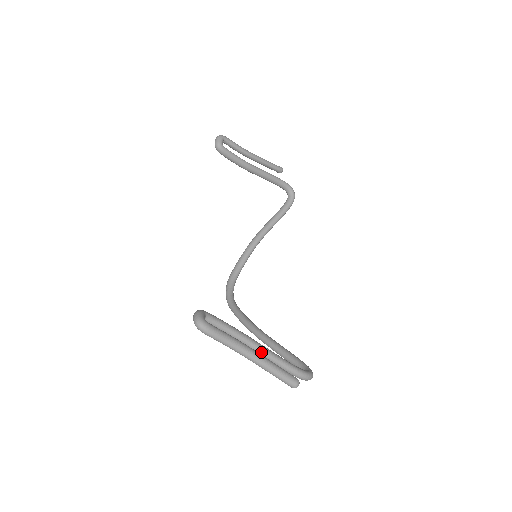
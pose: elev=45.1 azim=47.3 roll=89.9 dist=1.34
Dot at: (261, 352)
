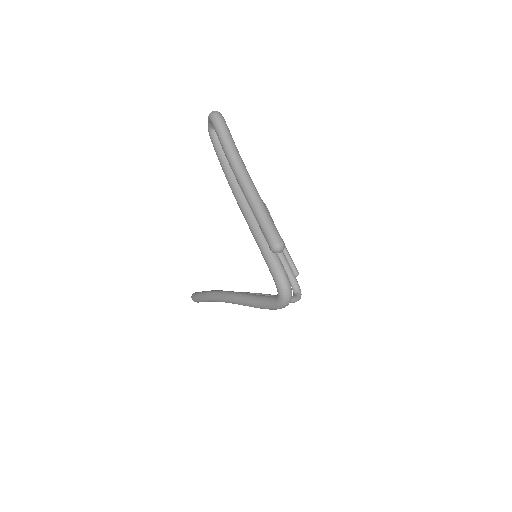
Dot at: occluded
